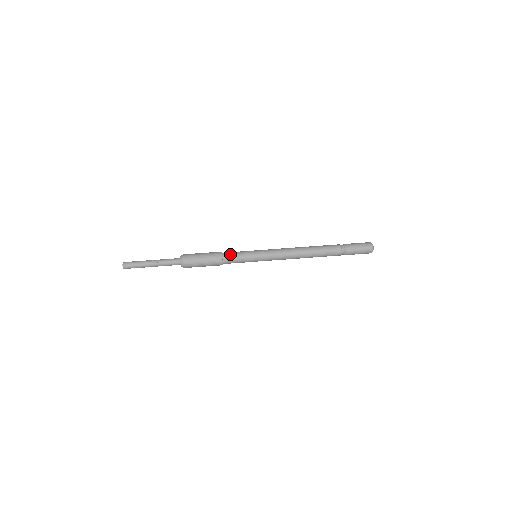
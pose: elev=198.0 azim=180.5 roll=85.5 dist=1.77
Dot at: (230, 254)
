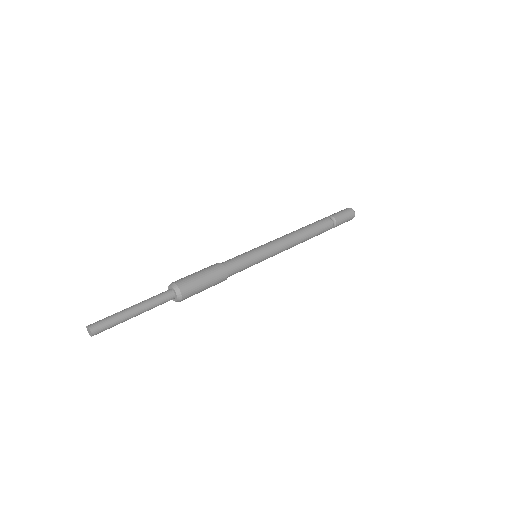
Dot at: occluded
